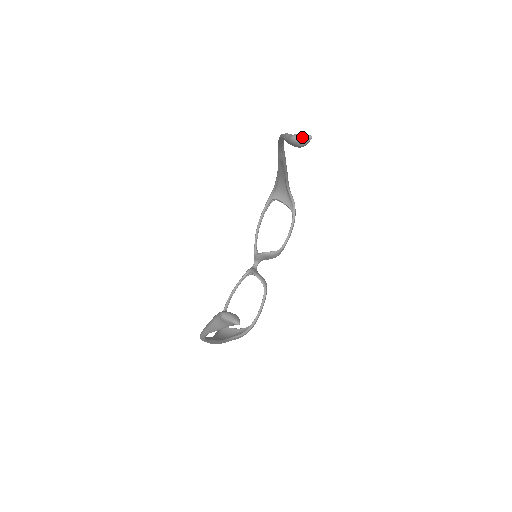
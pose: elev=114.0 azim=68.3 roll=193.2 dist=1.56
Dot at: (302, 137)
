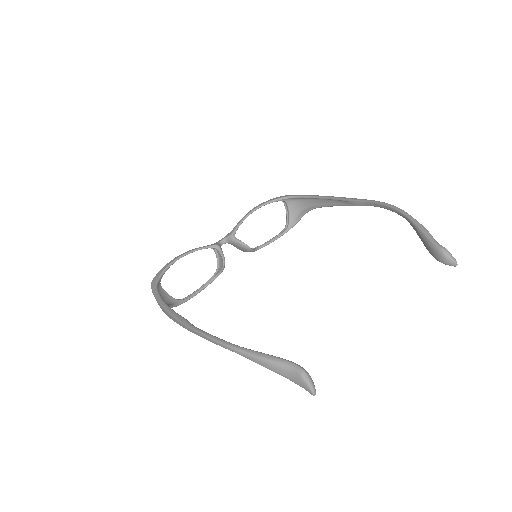
Dot at: (452, 259)
